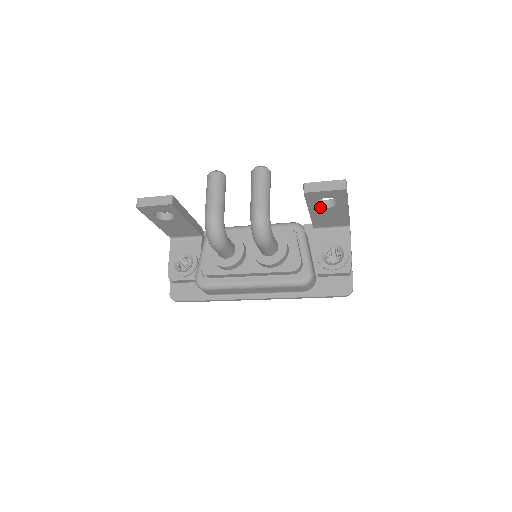
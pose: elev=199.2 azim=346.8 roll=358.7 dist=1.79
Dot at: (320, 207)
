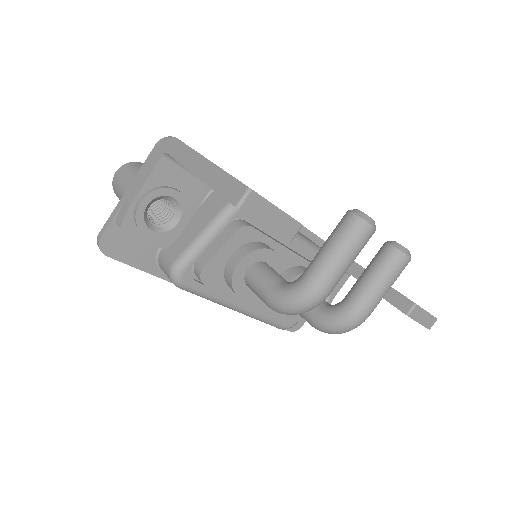
Dot at: occluded
